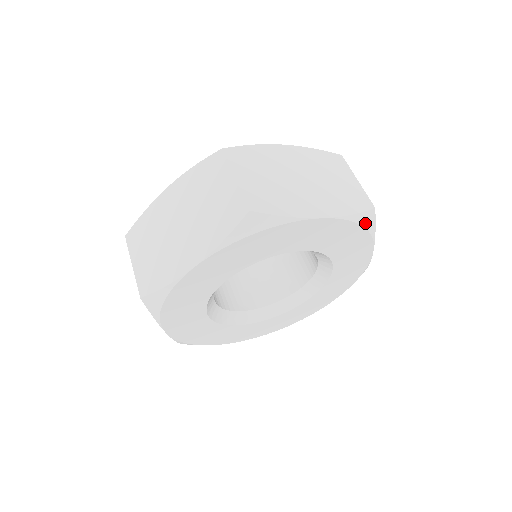
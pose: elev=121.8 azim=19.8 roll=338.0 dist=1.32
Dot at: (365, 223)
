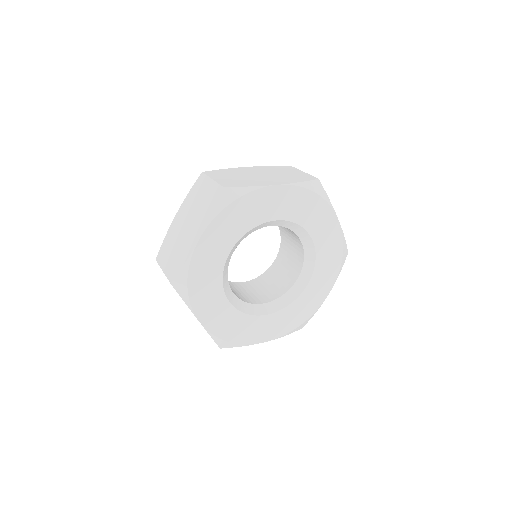
Dot at: (315, 190)
